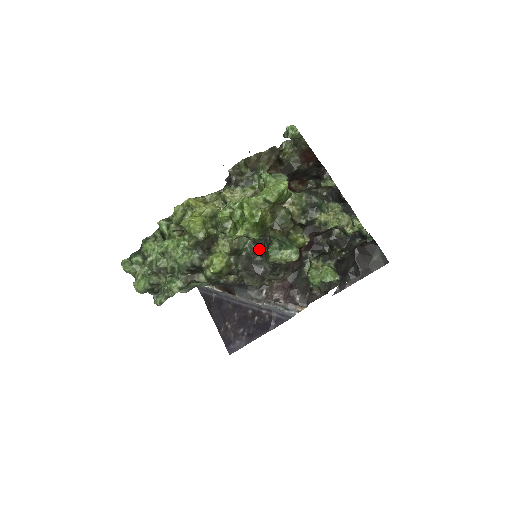
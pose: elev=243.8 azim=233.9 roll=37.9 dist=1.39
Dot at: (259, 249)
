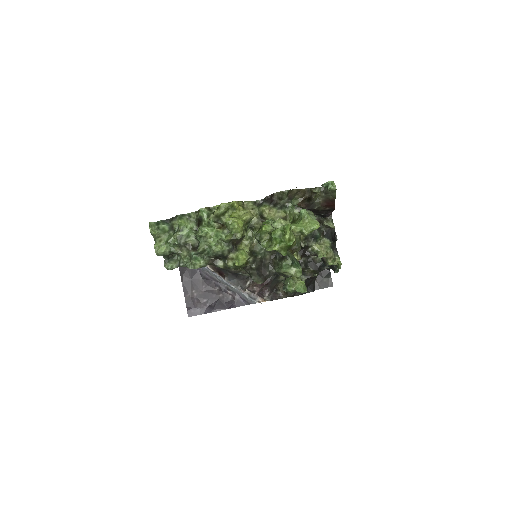
Dot at: (270, 257)
